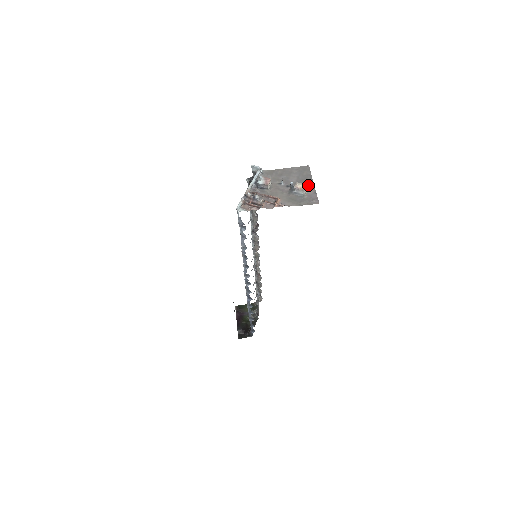
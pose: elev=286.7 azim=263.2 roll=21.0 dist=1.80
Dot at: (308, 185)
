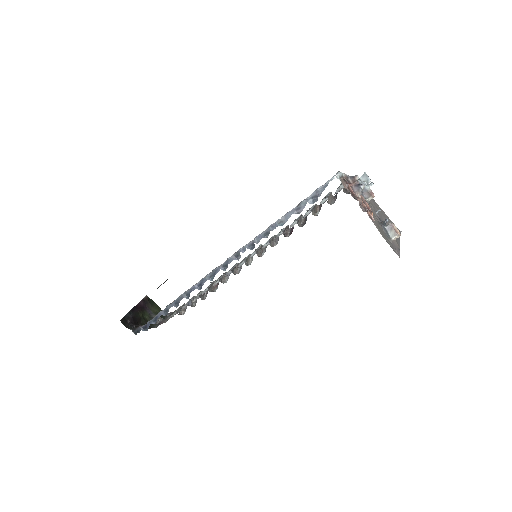
Dot at: (396, 239)
